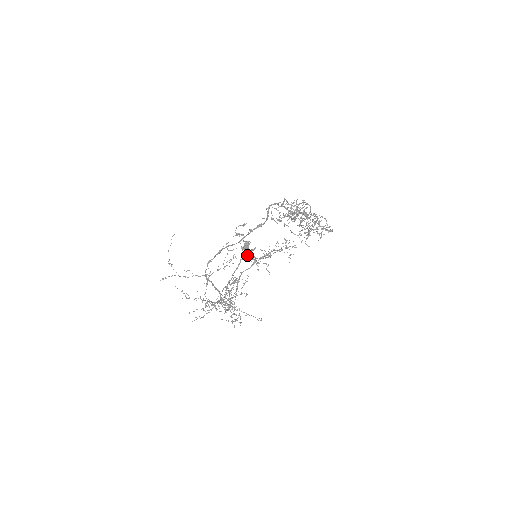
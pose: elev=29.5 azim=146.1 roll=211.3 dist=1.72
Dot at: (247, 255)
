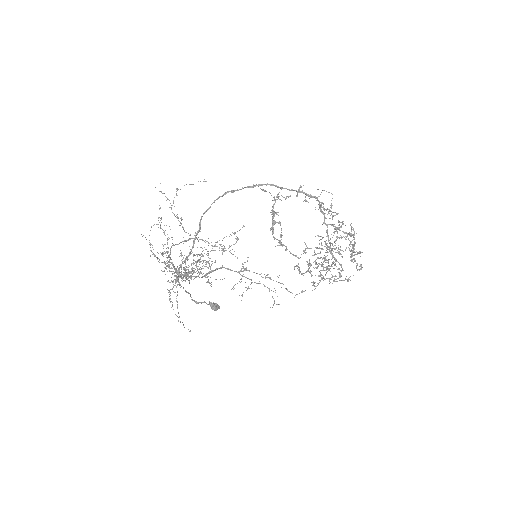
Dot at: occluded
